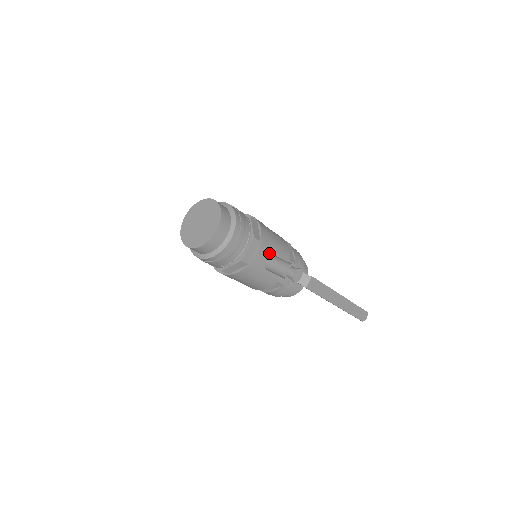
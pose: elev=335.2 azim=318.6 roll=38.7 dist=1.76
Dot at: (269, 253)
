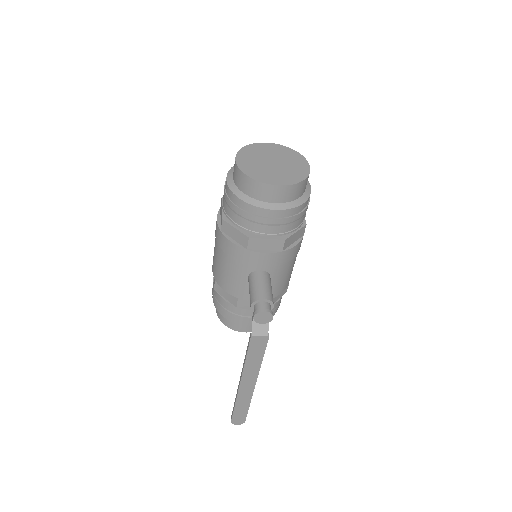
Dot at: (271, 269)
